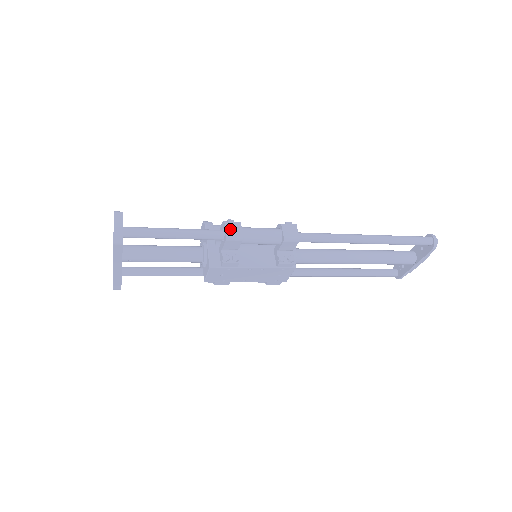
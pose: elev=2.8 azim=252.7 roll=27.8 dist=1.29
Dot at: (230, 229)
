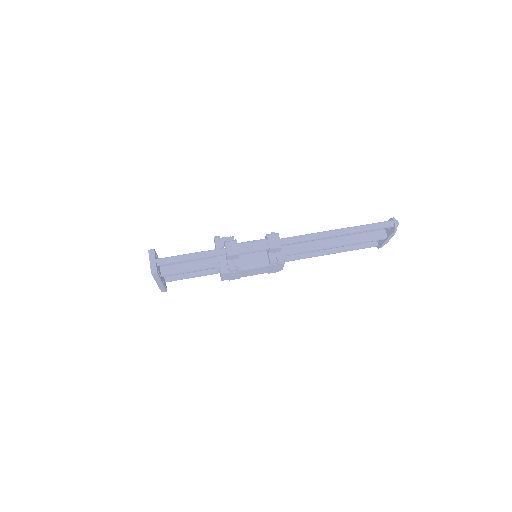
Dot at: (229, 248)
